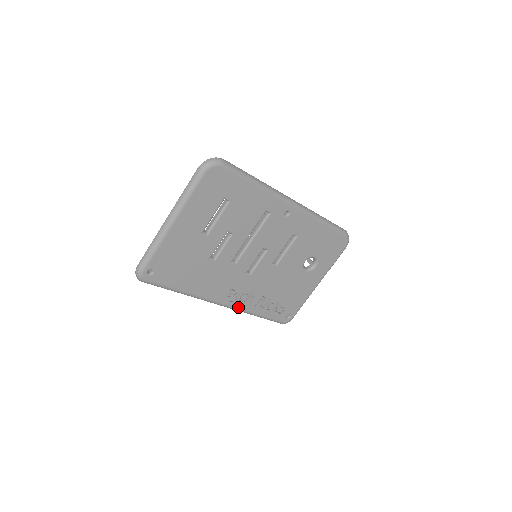
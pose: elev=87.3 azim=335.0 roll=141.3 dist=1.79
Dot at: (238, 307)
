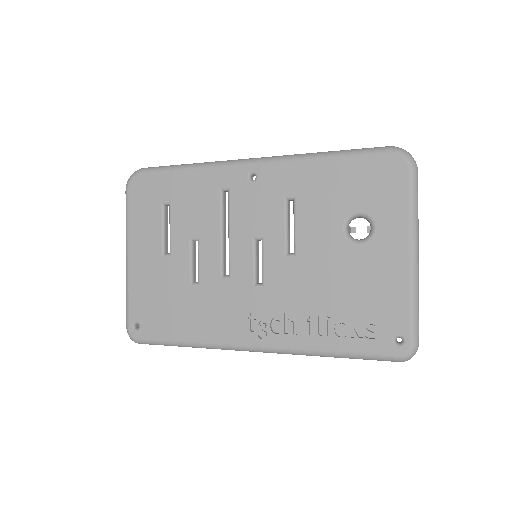
Dot at: (281, 346)
